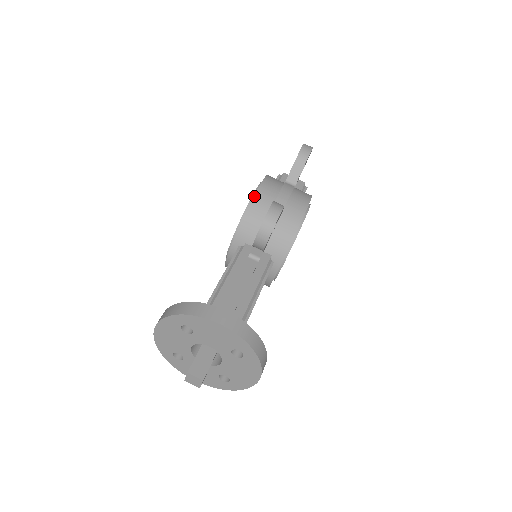
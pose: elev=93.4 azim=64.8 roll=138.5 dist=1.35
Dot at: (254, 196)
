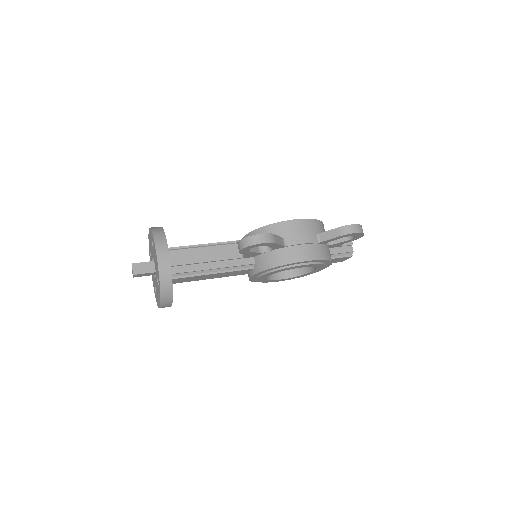
Dot at: (282, 221)
